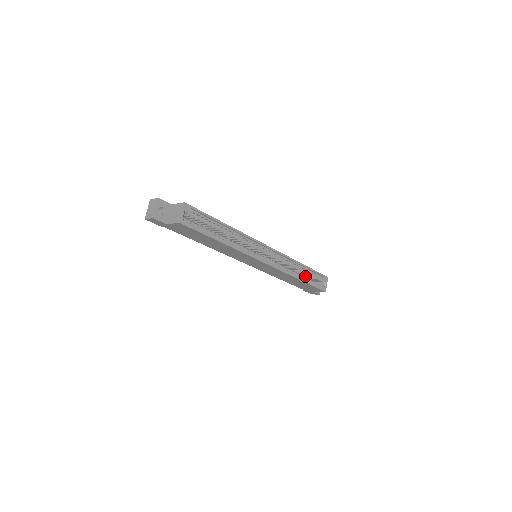
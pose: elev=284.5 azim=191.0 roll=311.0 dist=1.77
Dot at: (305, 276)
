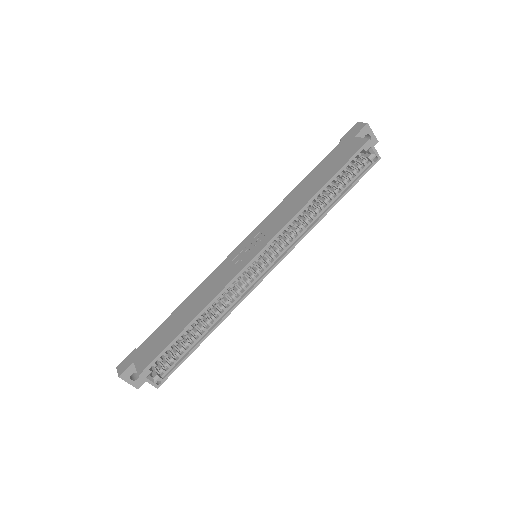
Dot at: occluded
